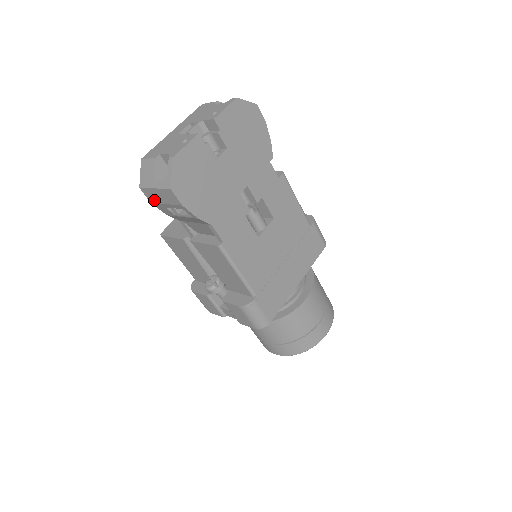
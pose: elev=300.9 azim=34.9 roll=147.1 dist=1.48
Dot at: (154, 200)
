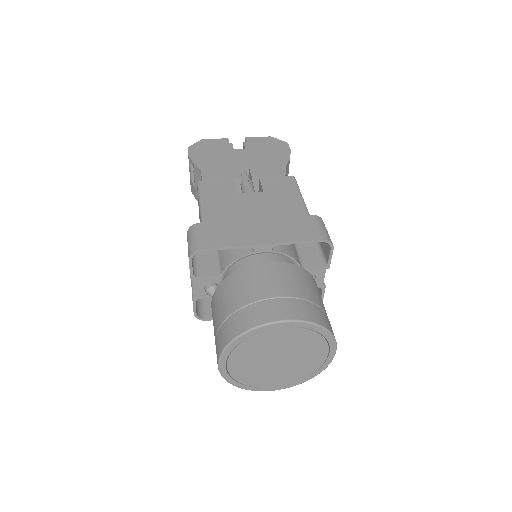
Dot at: (190, 183)
